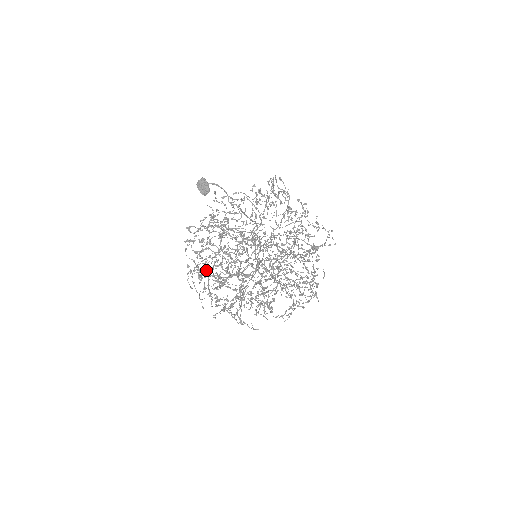
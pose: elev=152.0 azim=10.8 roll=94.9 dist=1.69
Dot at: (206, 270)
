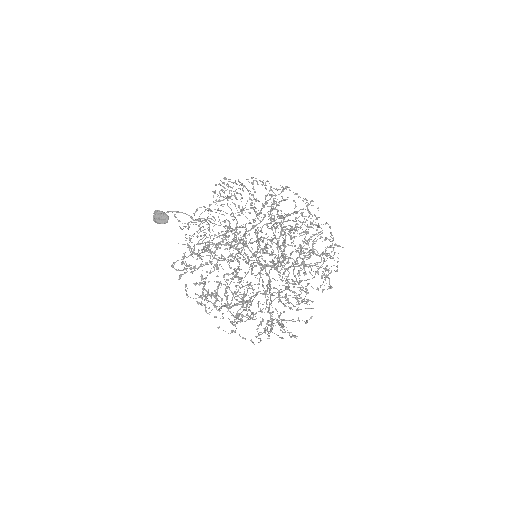
Dot at: occluded
